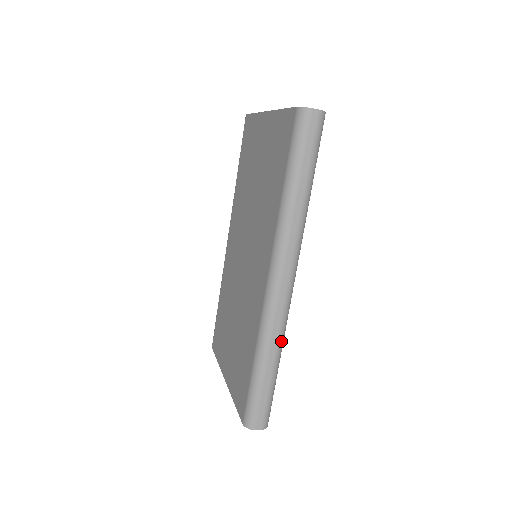
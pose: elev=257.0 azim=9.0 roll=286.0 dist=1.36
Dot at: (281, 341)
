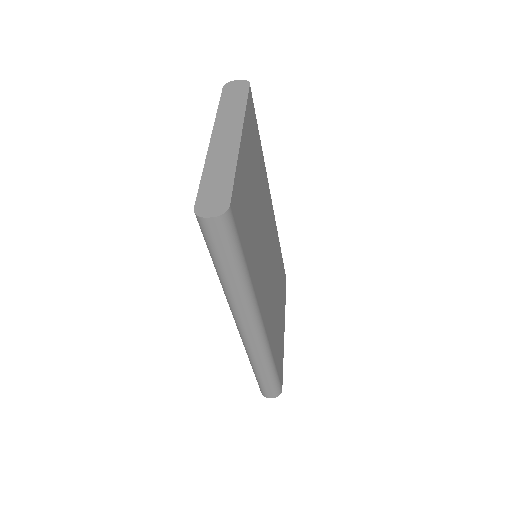
Dot at: (266, 359)
